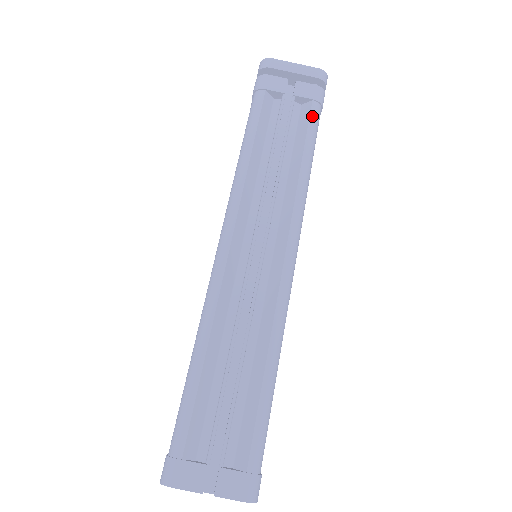
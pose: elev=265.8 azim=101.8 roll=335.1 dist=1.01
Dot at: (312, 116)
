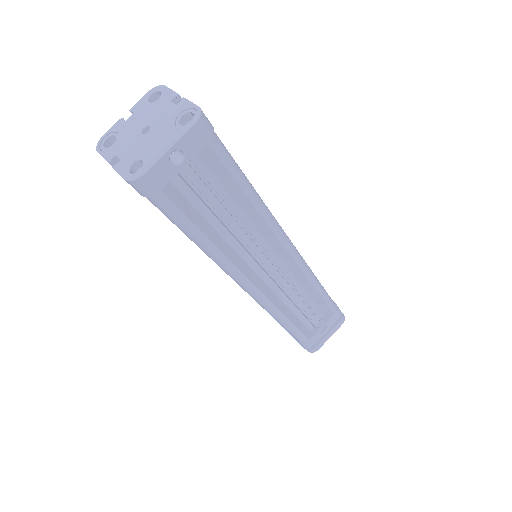
Dot at: occluded
